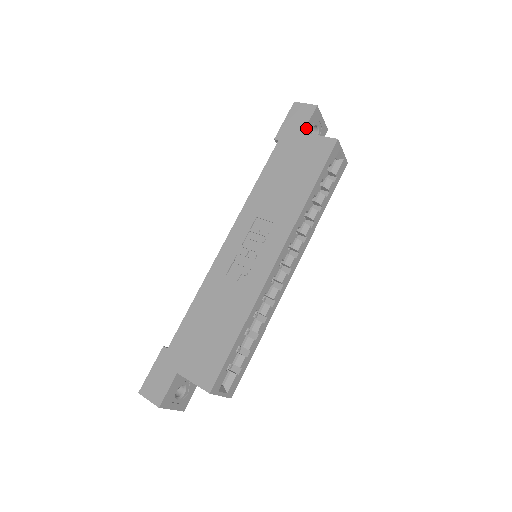
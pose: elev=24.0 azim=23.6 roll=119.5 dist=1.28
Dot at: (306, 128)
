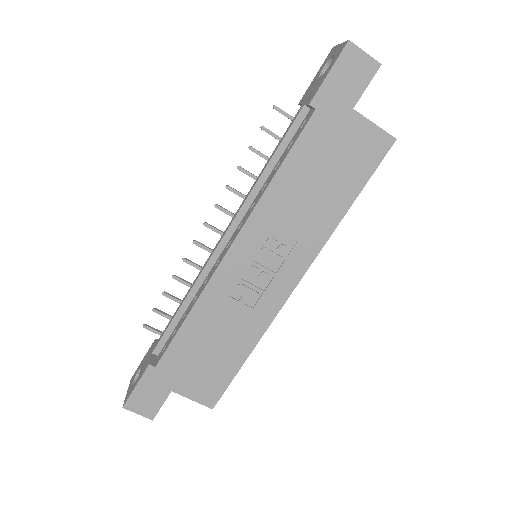
Dot at: (357, 100)
